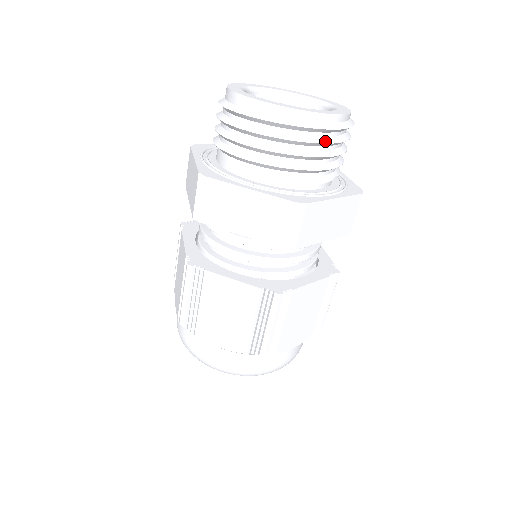
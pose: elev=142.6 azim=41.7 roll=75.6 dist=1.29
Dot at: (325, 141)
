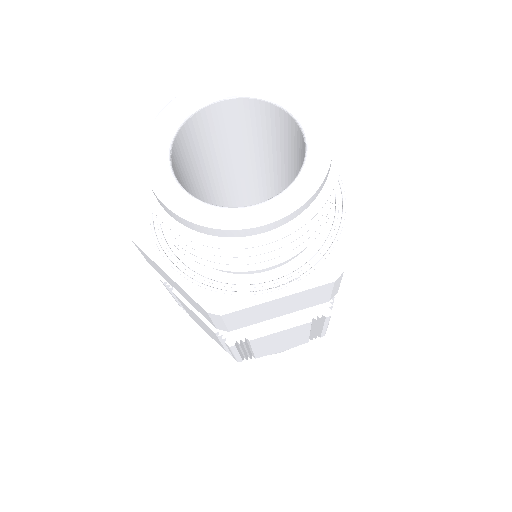
Dot at: (329, 198)
